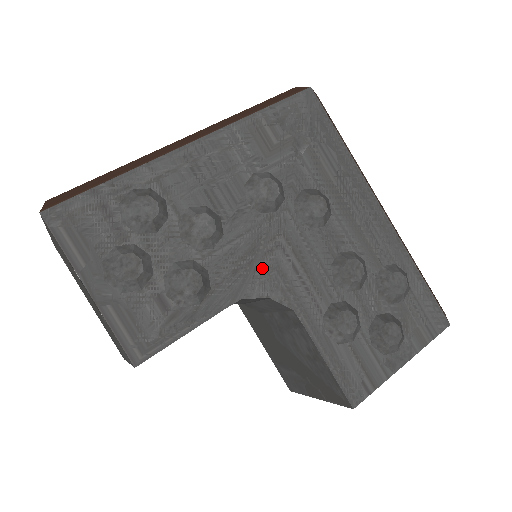
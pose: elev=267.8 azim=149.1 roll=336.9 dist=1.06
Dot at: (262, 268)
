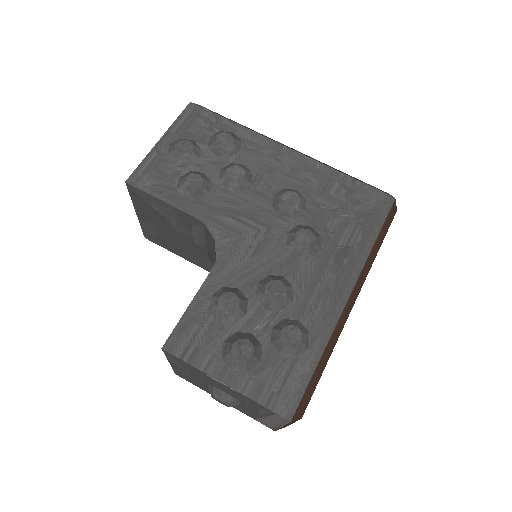
Dot at: (234, 226)
